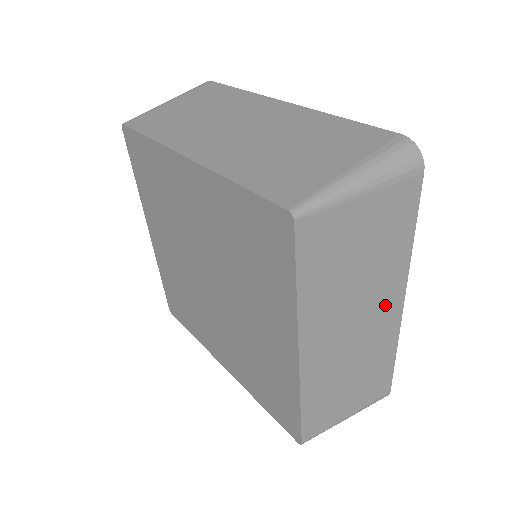
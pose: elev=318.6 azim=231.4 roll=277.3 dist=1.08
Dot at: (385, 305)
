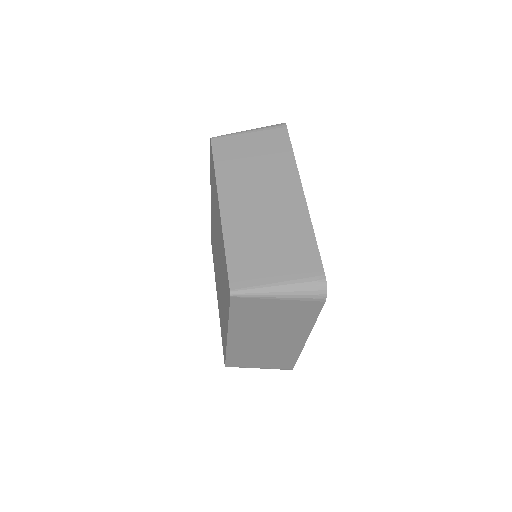
Dot at: (286, 191)
